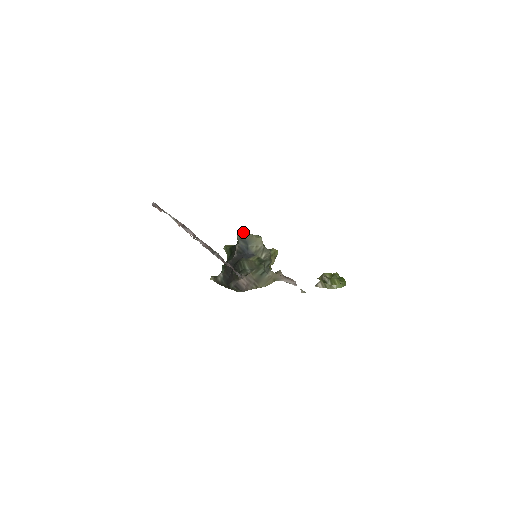
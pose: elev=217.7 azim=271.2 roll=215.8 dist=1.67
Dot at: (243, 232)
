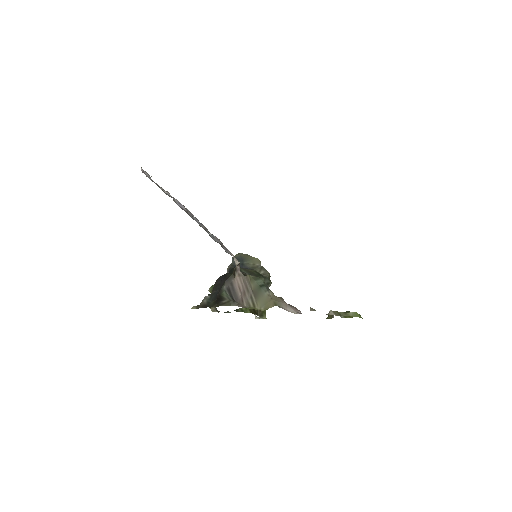
Dot at: occluded
